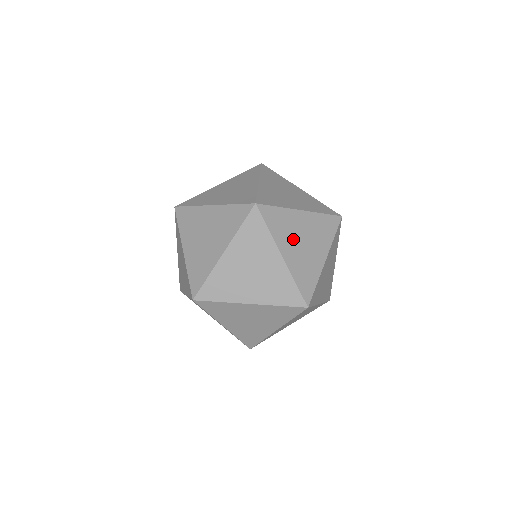
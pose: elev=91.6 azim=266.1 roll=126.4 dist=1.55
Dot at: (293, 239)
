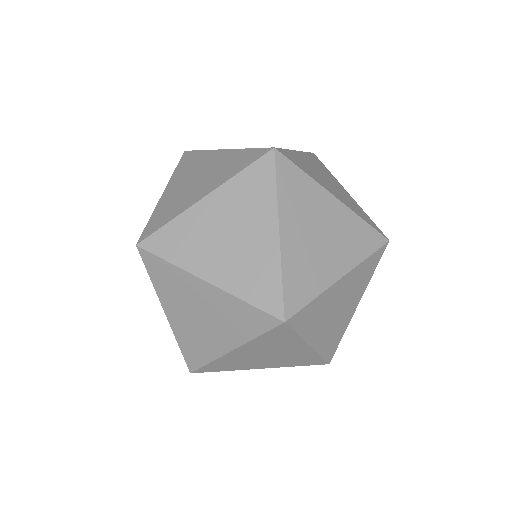
Dot at: (321, 179)
